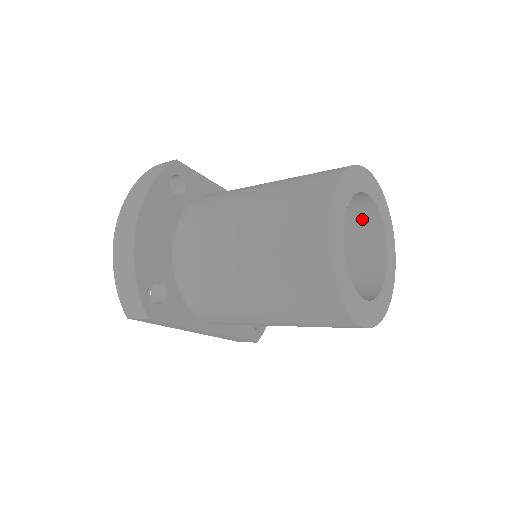
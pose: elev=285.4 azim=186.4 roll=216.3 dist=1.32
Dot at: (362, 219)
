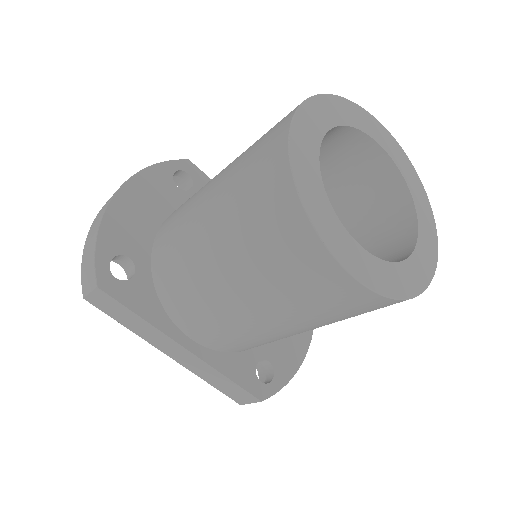
Dot at: (385, 196)
